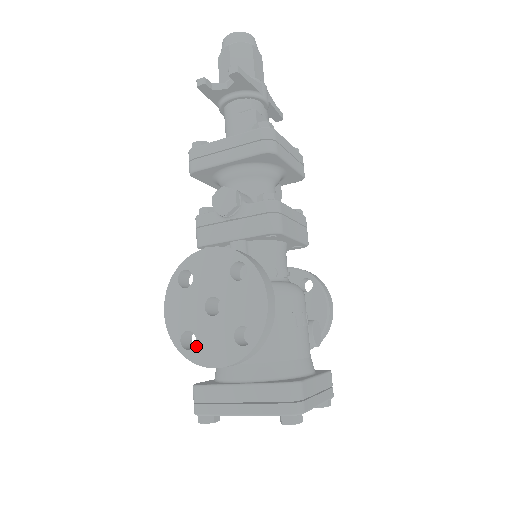
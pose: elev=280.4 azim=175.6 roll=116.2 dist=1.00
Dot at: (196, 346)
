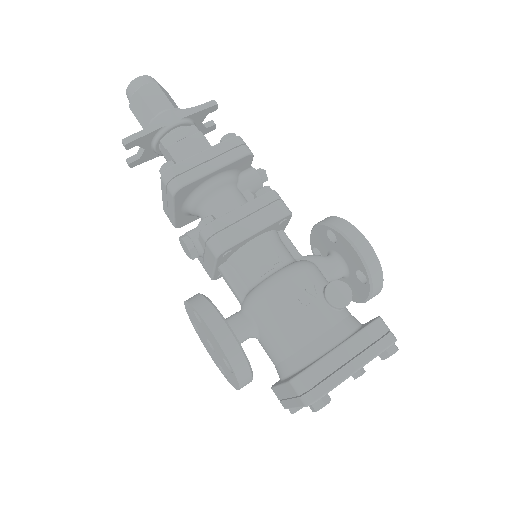
Dot at: (226, 375)
